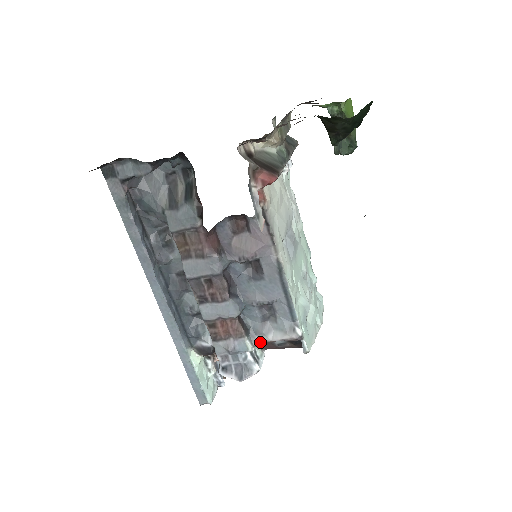
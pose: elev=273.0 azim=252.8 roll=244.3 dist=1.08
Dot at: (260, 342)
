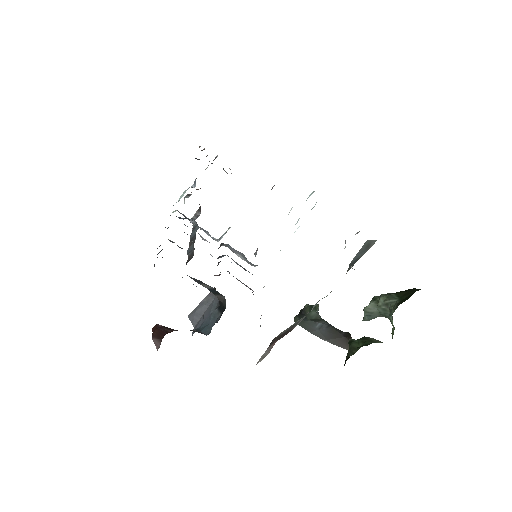
Dot at: occluded
